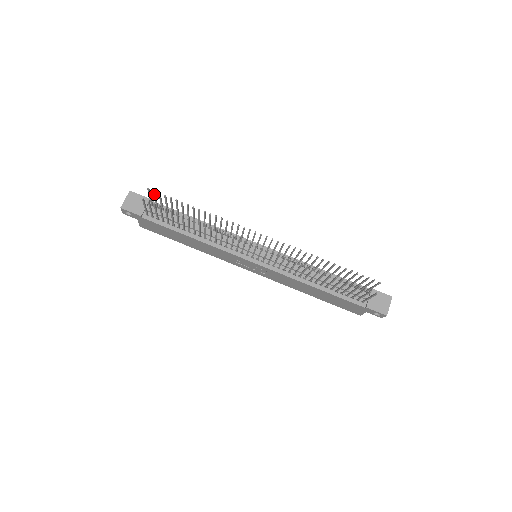
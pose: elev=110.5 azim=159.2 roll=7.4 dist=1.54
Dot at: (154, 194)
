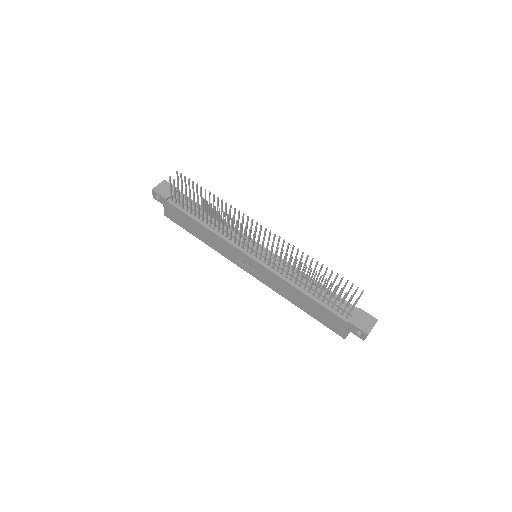
Dot at: (181, 178)
